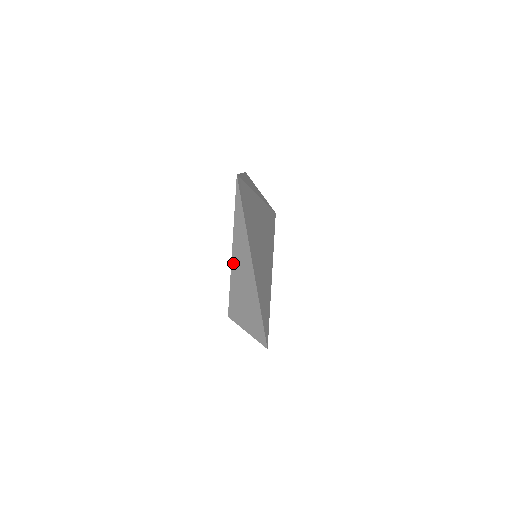
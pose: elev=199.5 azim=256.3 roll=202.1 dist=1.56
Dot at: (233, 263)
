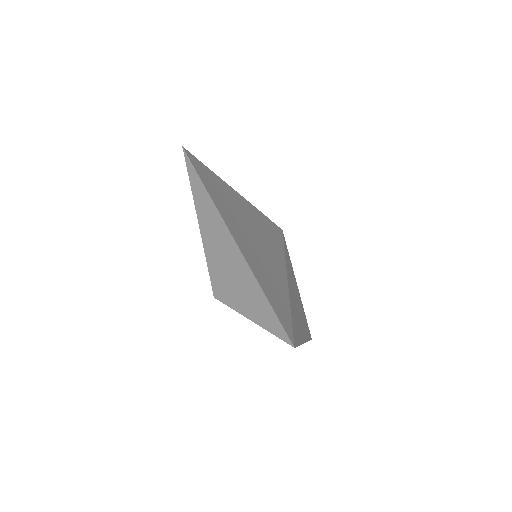
Dot at: (204, 236)
